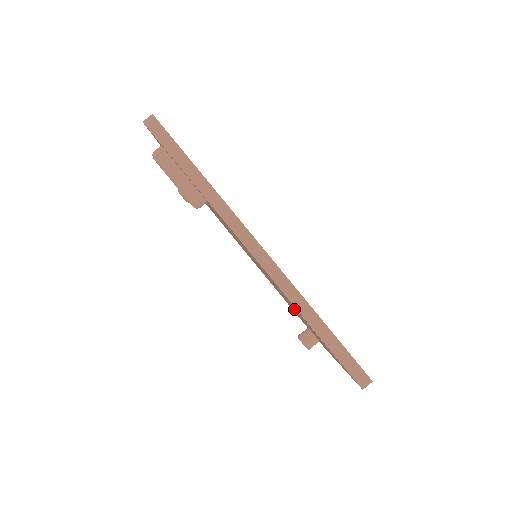
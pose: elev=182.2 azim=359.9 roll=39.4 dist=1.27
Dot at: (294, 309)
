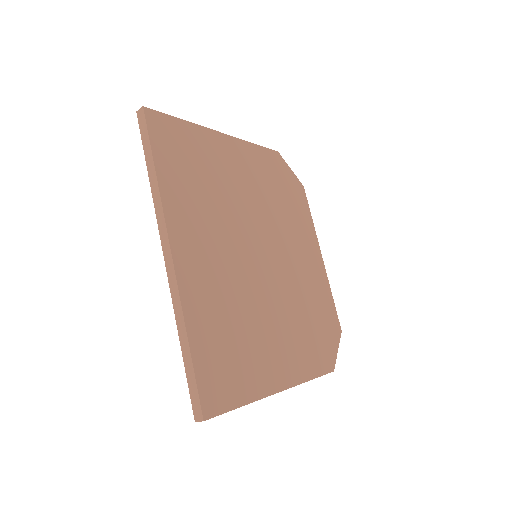
Dot at: occluded
